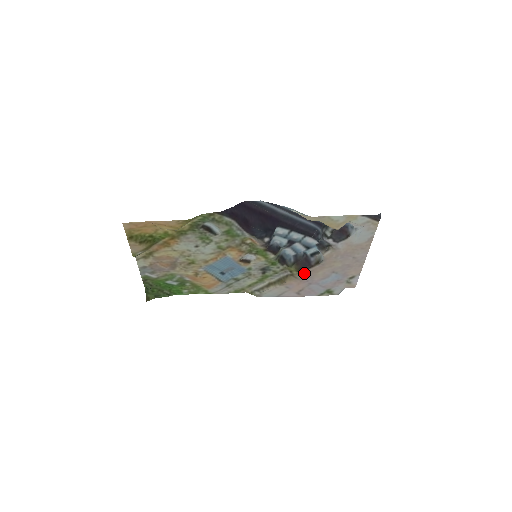
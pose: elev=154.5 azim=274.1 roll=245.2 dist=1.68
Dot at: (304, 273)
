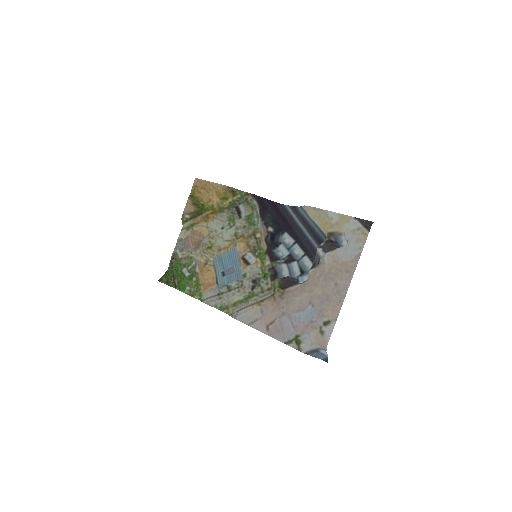
Dot at: (284, 293)
